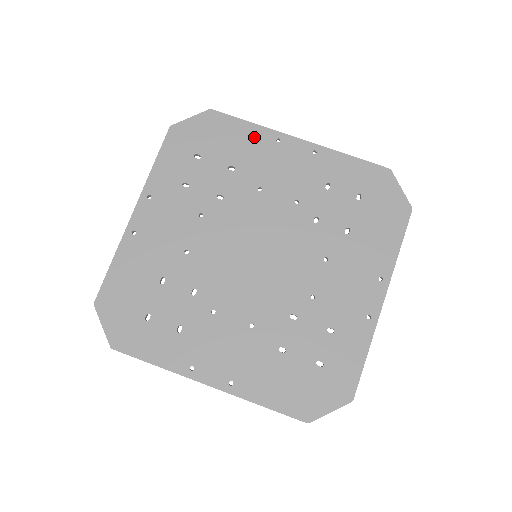
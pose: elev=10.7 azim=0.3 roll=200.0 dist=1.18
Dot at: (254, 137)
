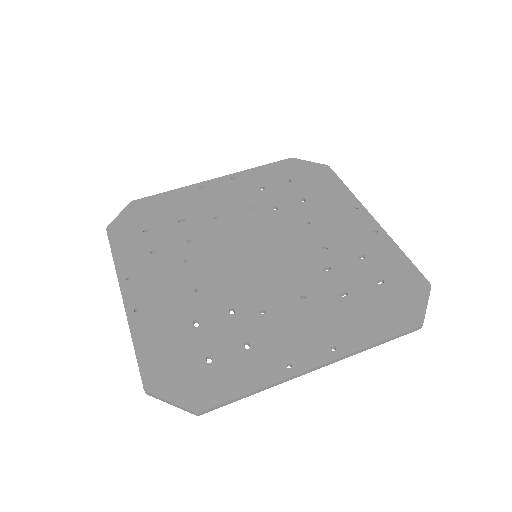
Dot at: (340, 195)
